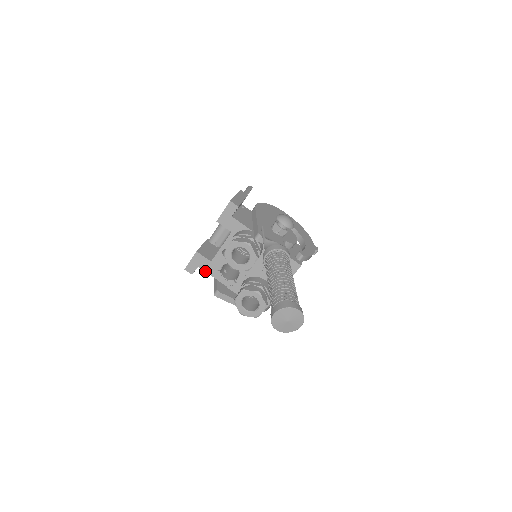
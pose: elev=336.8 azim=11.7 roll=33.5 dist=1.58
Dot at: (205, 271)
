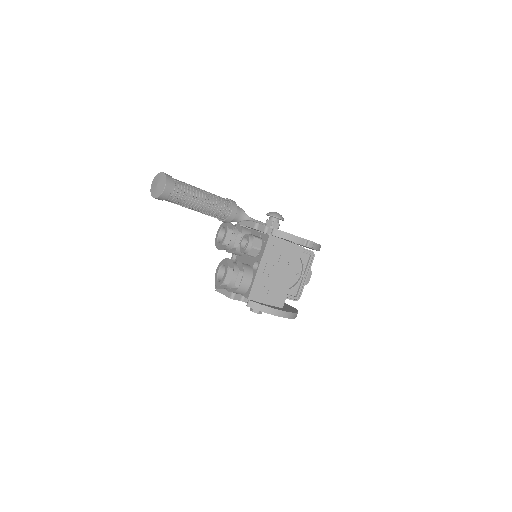
Dot at: occluded
